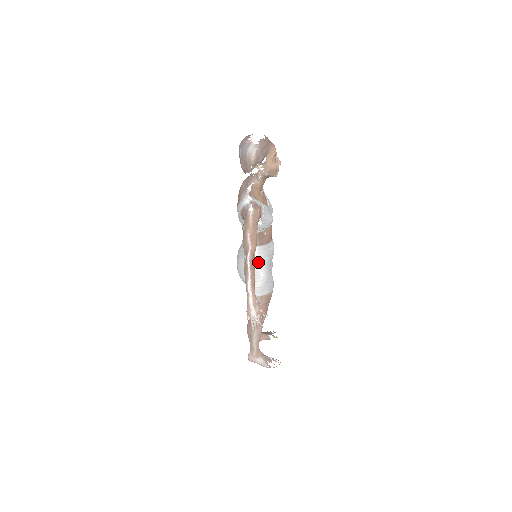
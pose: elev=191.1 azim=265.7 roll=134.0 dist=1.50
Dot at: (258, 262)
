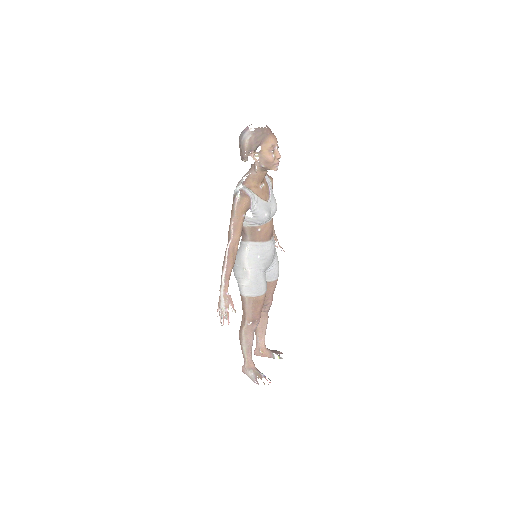
Dot at: (248, 258)
